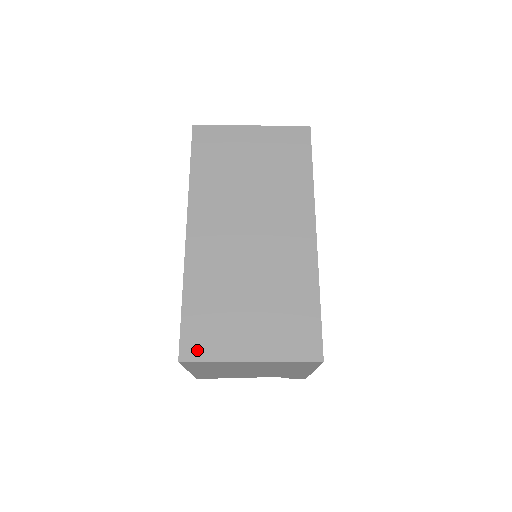
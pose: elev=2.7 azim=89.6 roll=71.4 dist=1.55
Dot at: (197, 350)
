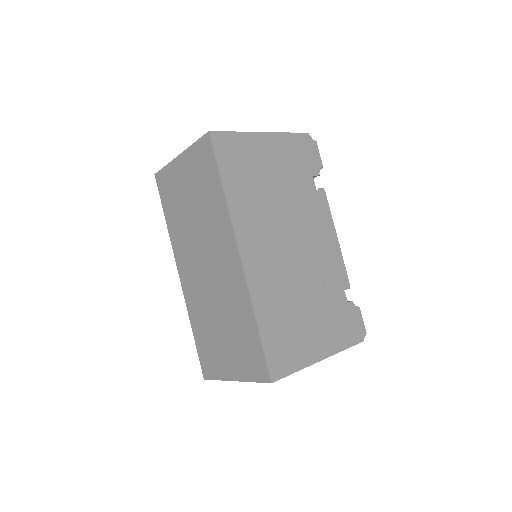
Dot at: (209, 371)
